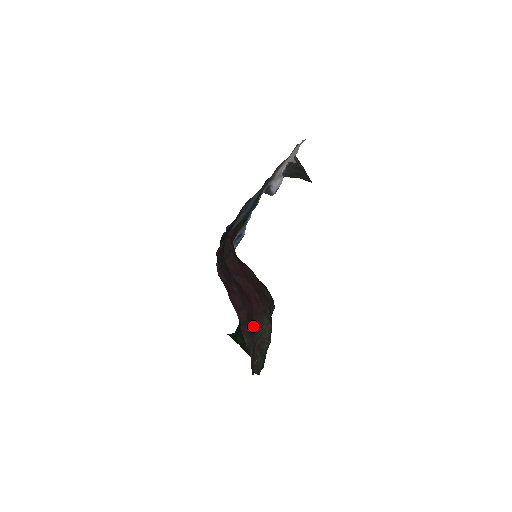
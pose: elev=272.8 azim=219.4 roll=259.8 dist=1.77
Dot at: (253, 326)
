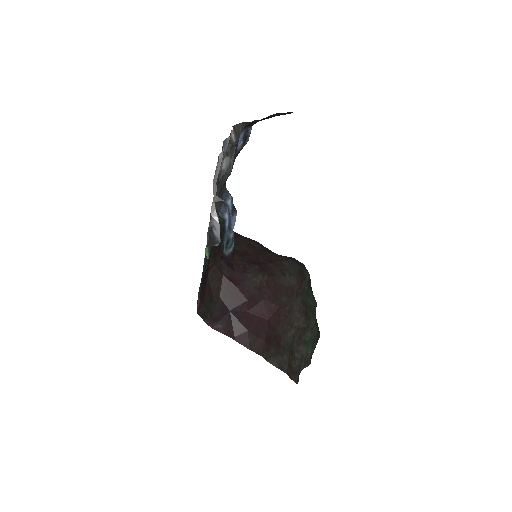
Dot at: (280, 338)
